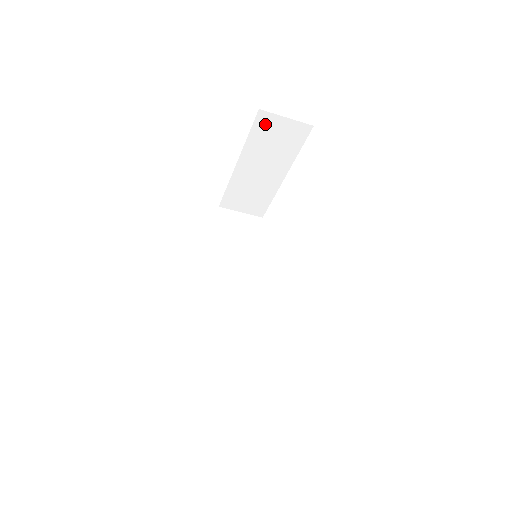
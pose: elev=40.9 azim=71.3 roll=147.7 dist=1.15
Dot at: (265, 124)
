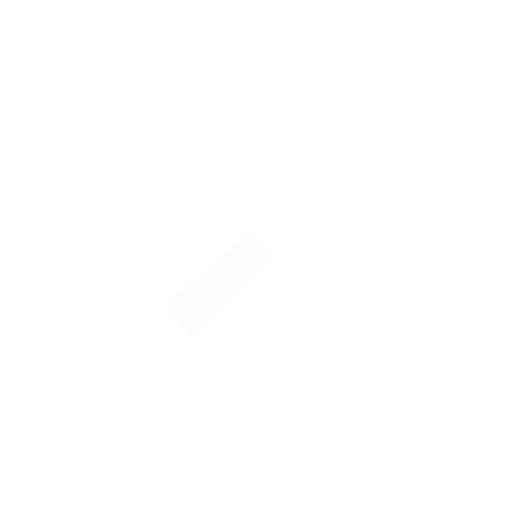
Dot at: (312, 194)
